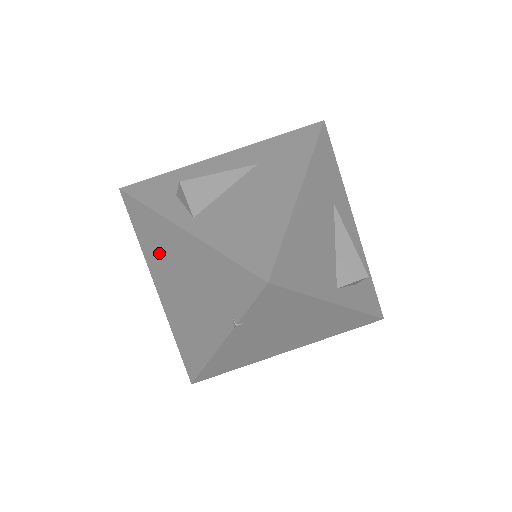
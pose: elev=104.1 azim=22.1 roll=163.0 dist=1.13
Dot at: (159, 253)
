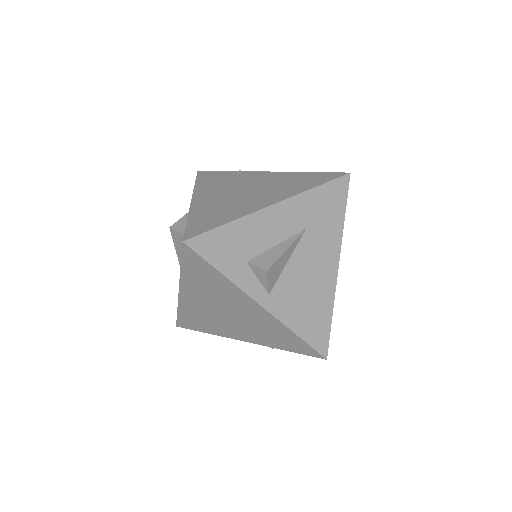
Dot at: (210, 291)
